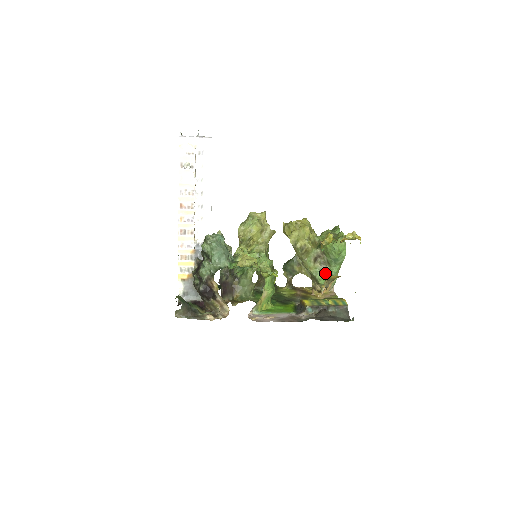
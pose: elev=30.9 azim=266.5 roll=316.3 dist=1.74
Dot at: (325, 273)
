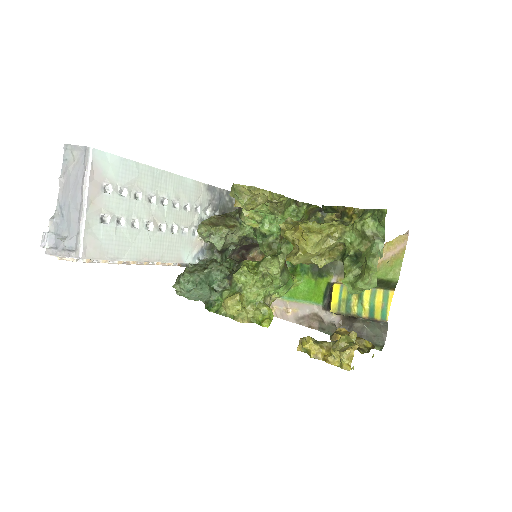
Dot at: occluded
